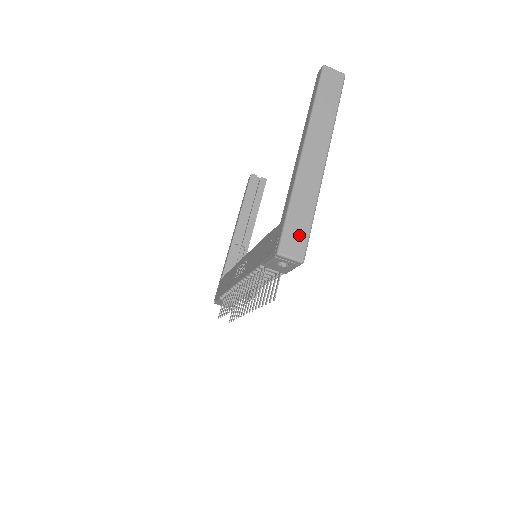
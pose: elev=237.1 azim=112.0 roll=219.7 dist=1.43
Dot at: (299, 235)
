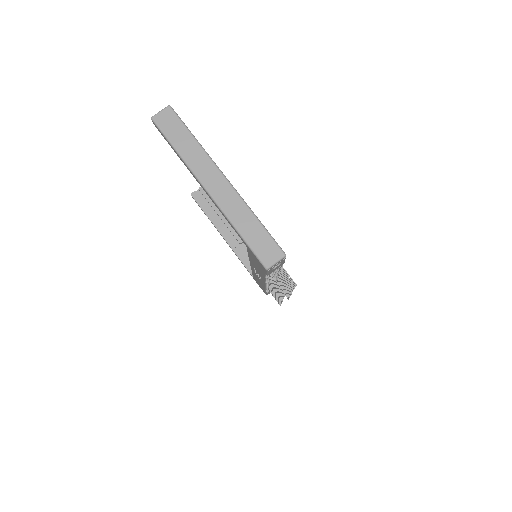
Dot at: (265, 243)
